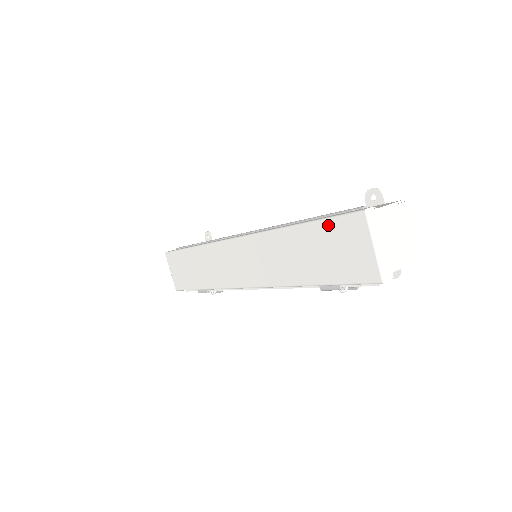
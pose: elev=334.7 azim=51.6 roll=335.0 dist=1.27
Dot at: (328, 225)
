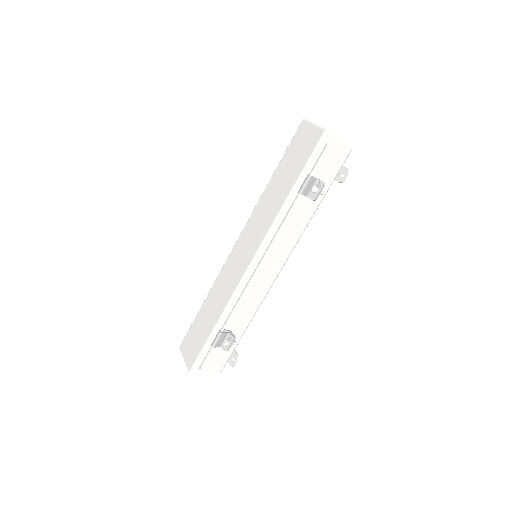
Dot at: (289, 149)
